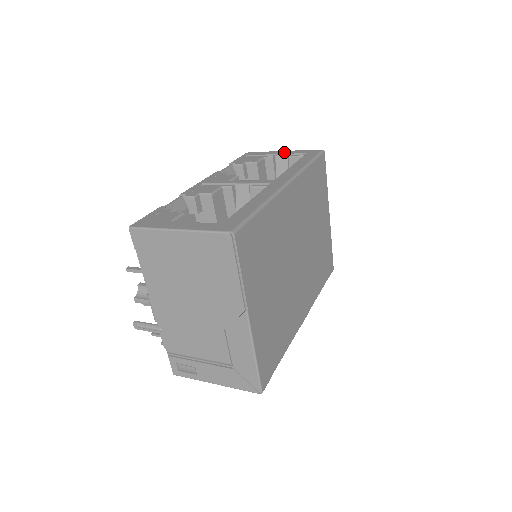
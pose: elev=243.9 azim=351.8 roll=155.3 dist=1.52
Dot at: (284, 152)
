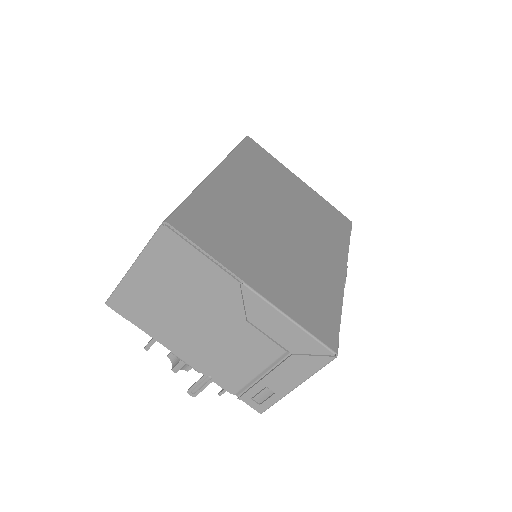
Dot at: occluded
